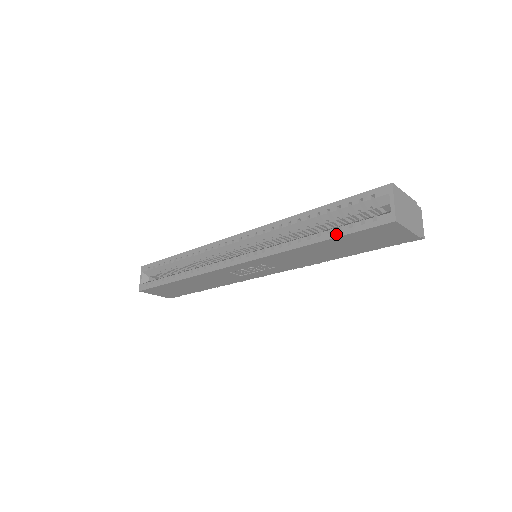
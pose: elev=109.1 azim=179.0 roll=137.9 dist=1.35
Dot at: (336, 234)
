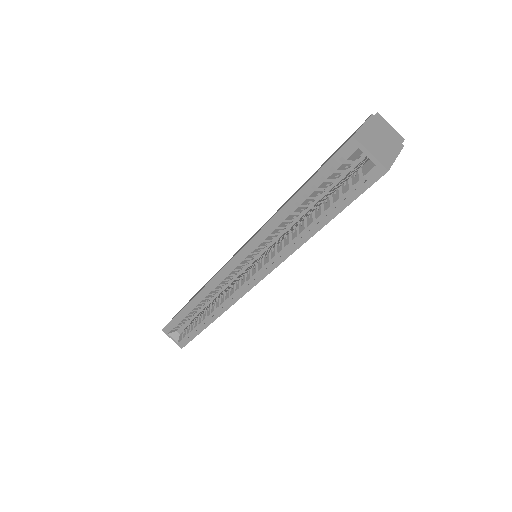
Dot at: (334, 213)
